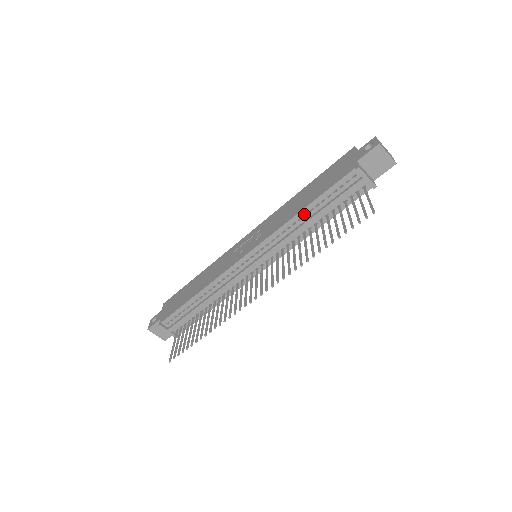
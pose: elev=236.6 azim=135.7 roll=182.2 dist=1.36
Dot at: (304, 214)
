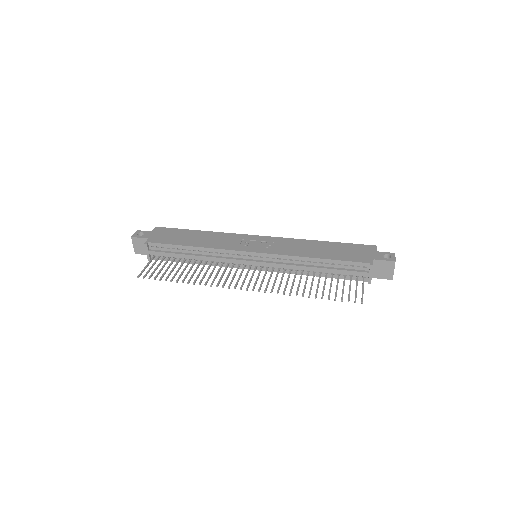
Dot at: (314, 261)
